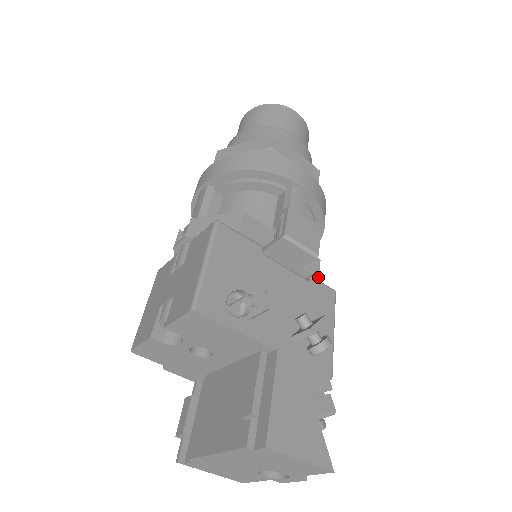
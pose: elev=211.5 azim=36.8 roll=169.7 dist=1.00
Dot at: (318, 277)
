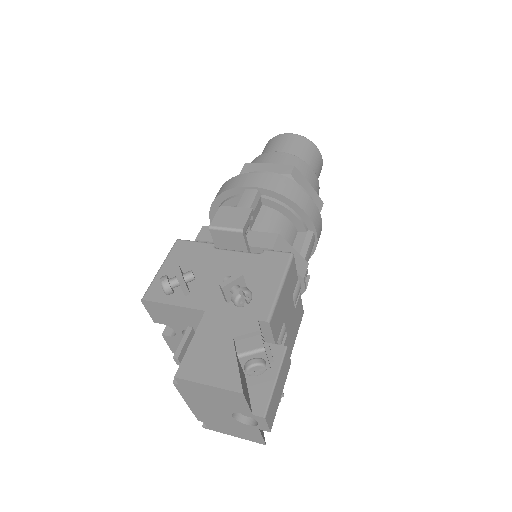
Dot at: (272, 248)
